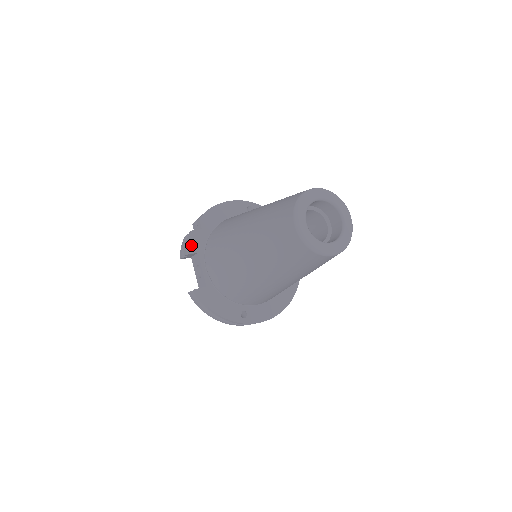
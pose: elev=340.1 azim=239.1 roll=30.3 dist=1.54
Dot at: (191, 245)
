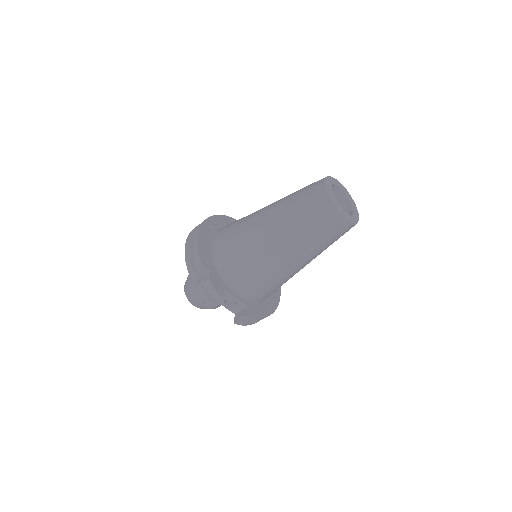
Dot at: (218, 289)
